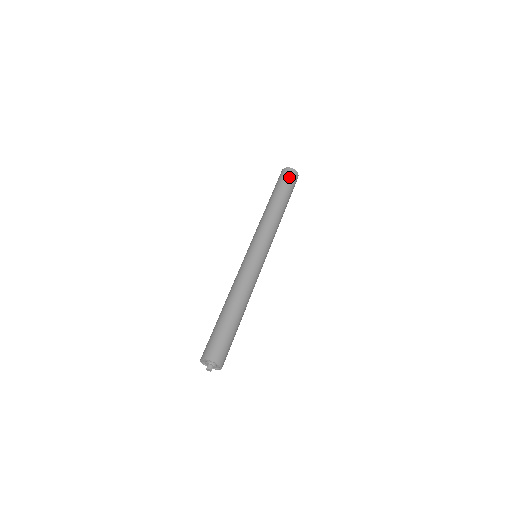
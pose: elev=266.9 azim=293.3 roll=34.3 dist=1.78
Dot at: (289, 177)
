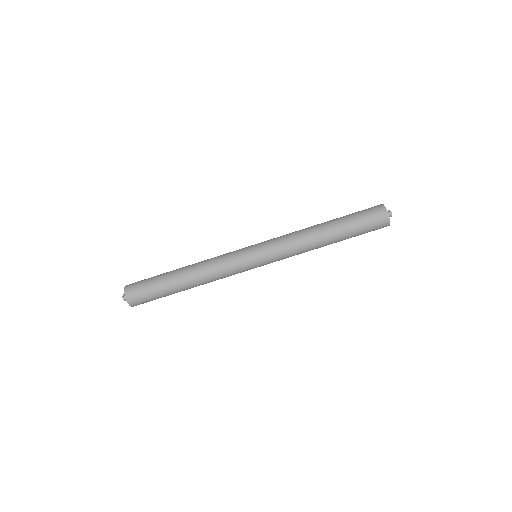
Dot at: (374, 225)
